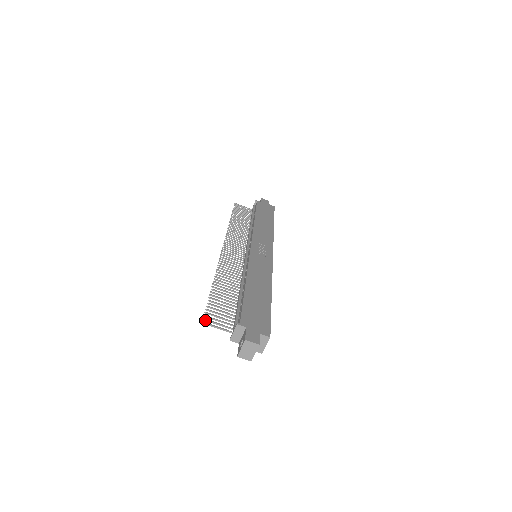
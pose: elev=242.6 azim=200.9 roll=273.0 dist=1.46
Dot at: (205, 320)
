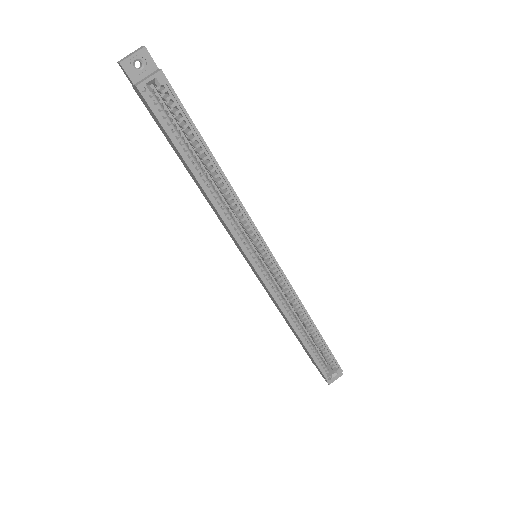
Dot at: occluded
